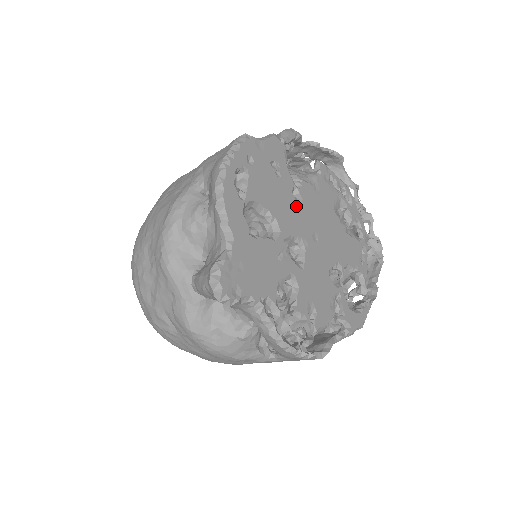
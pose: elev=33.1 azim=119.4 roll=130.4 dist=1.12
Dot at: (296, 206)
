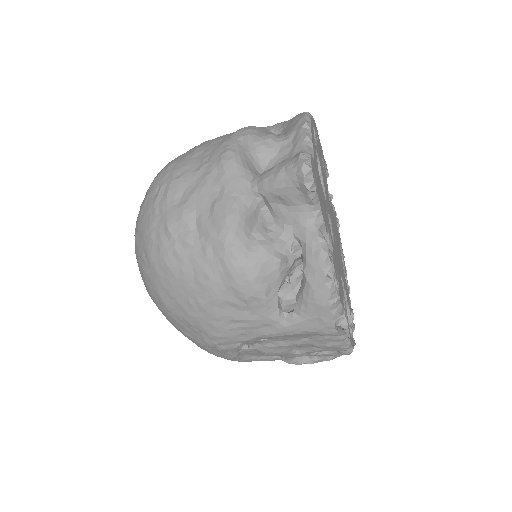
Dot at: (329, 203)
